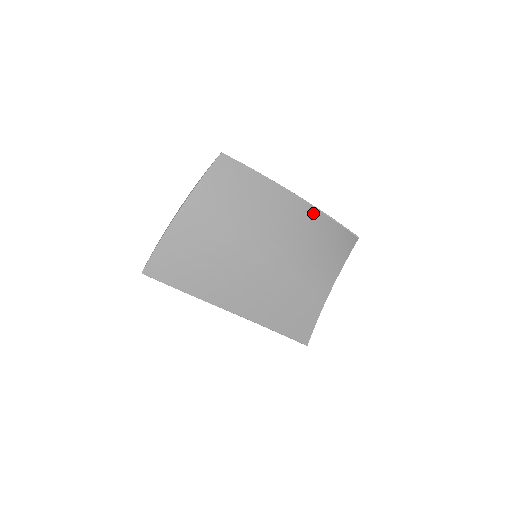
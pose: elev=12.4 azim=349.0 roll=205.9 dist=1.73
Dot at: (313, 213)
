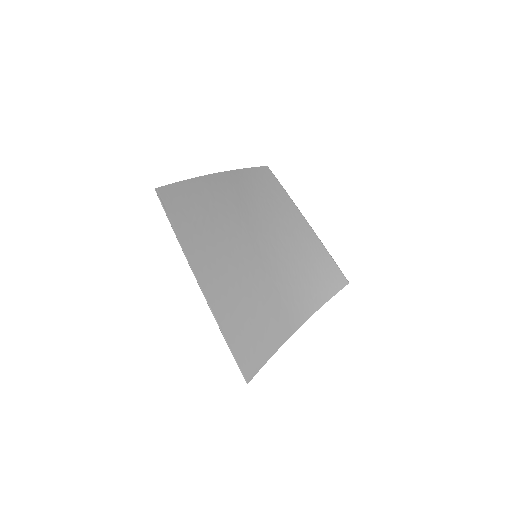
Dot at: (319, 248)
